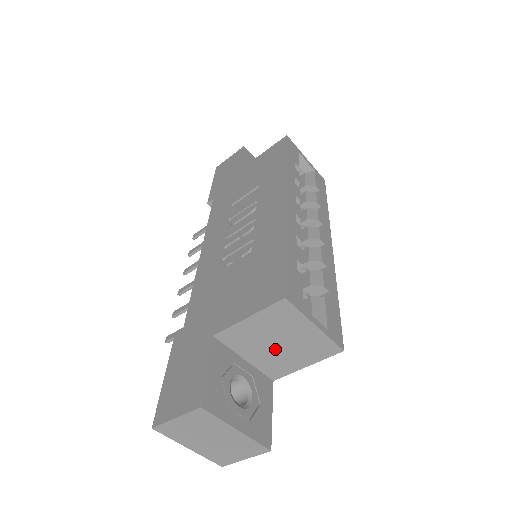
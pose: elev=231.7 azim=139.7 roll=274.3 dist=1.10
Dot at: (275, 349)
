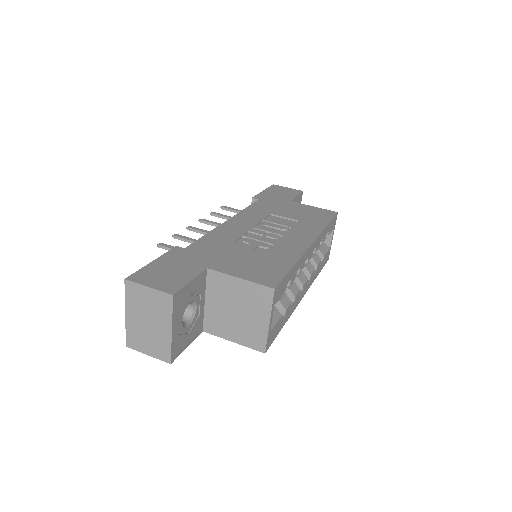
Dot at: (230, 313)
